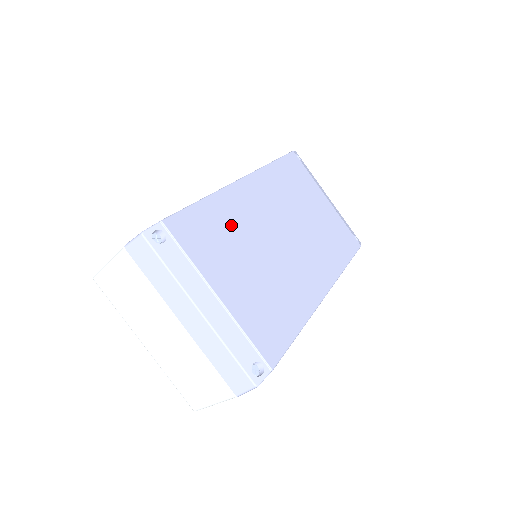
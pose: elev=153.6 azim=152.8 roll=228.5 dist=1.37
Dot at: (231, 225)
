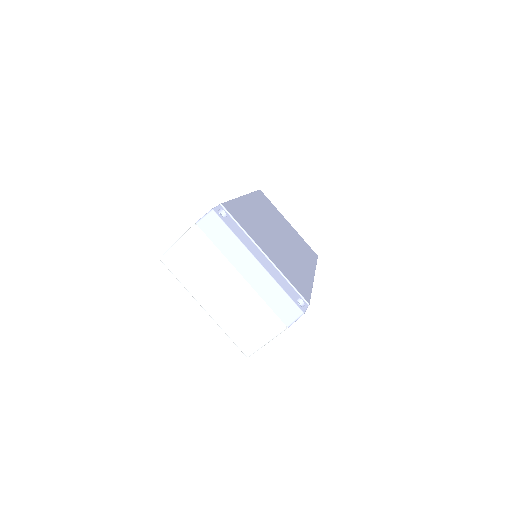
Dot at: (252, 219)
